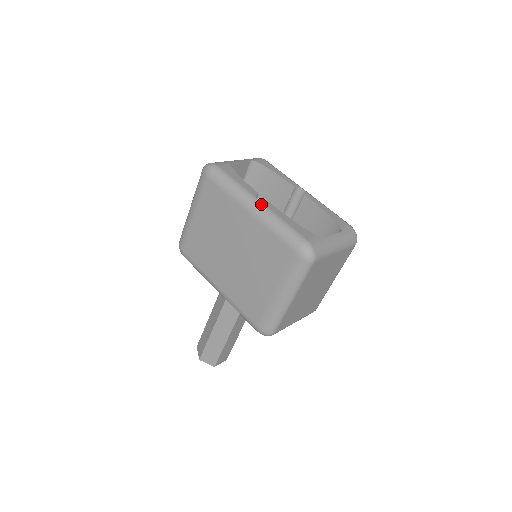
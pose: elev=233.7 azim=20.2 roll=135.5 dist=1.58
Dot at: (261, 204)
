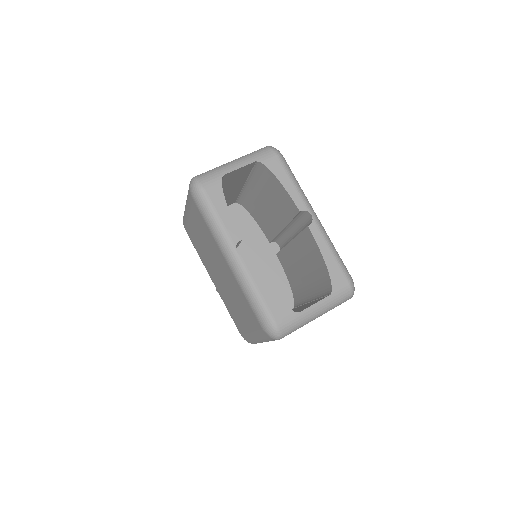
Dot at: (238, 260)
